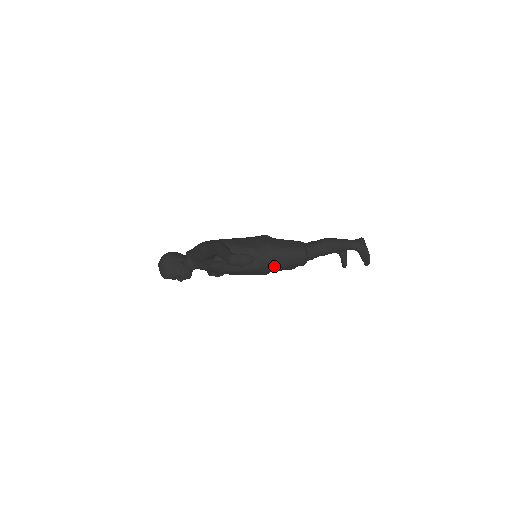
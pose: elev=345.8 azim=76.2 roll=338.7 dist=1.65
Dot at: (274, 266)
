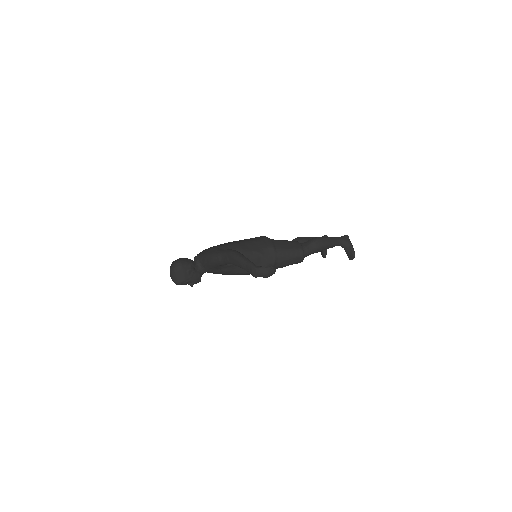
Dot at: (276, 266)
